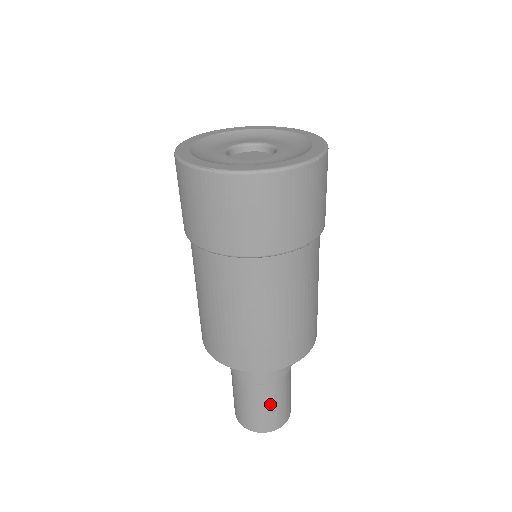
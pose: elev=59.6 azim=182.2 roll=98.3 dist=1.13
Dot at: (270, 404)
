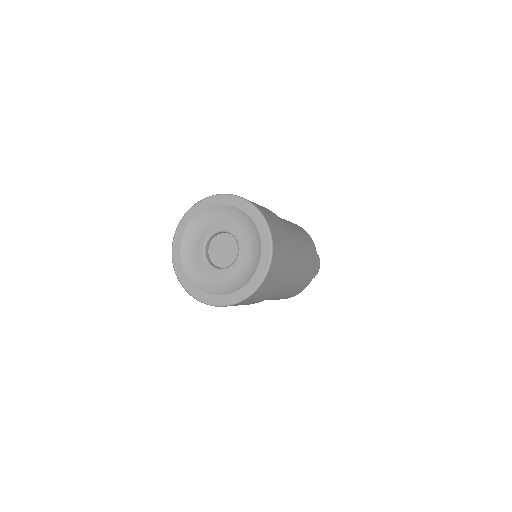
Dot at: occluded
